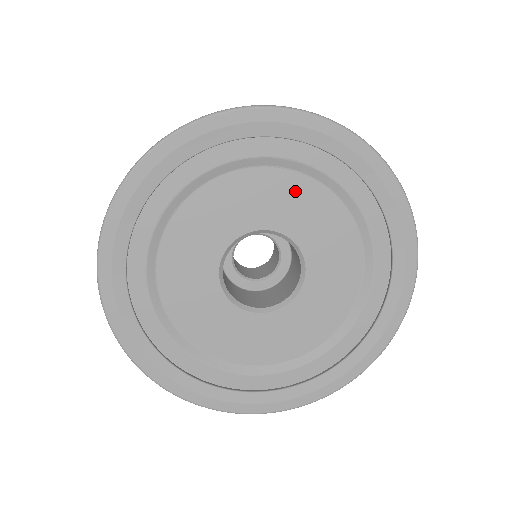
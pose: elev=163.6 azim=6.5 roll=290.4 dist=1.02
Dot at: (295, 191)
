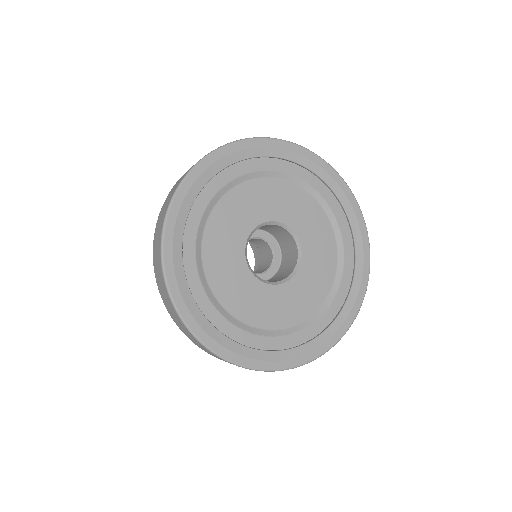
Dot at: (293, 197)
